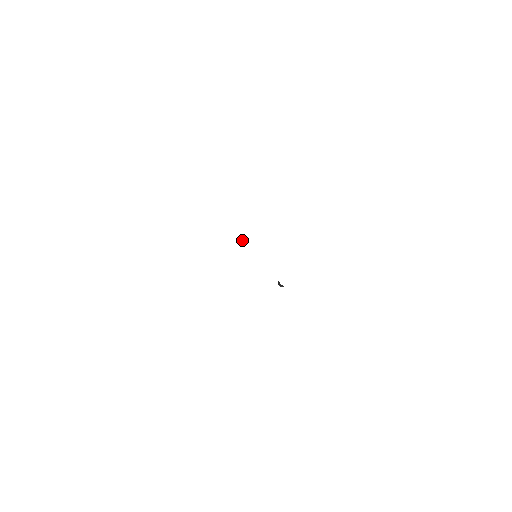
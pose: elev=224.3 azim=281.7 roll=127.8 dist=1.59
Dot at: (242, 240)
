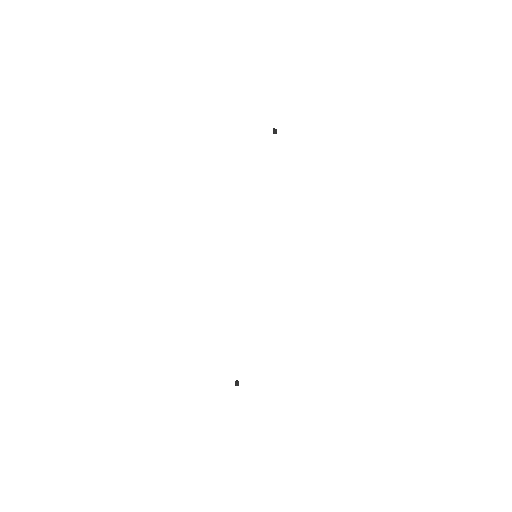
Dot at: (273, 133)
